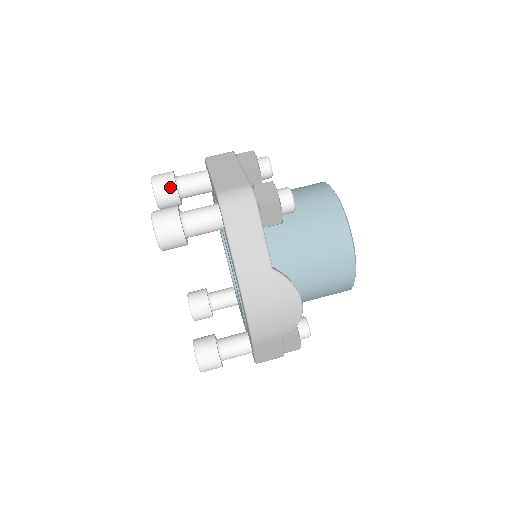
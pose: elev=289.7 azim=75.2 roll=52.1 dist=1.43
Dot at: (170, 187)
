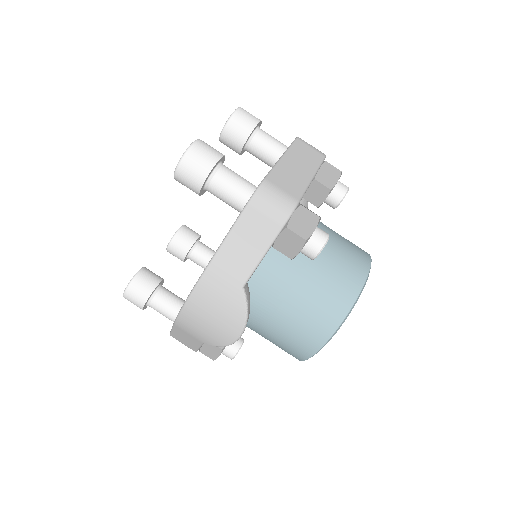
Dot at: (244, 132)
